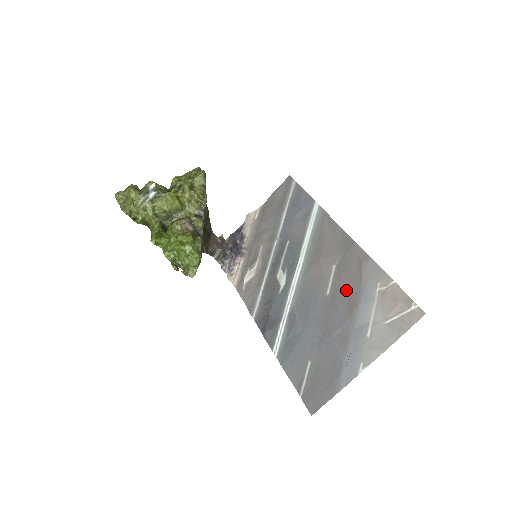
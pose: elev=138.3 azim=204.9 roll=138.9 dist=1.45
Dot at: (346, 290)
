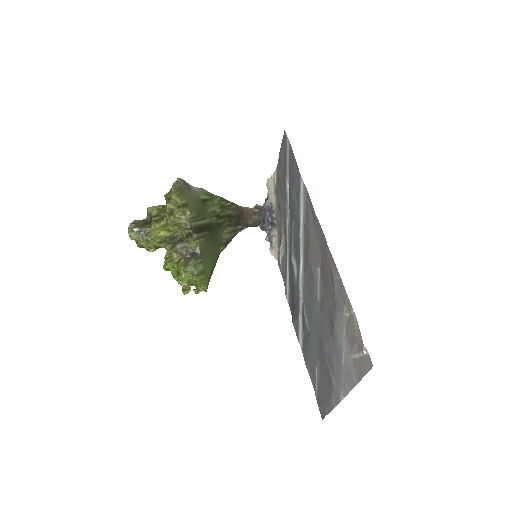
Dot at: (328, 302)
